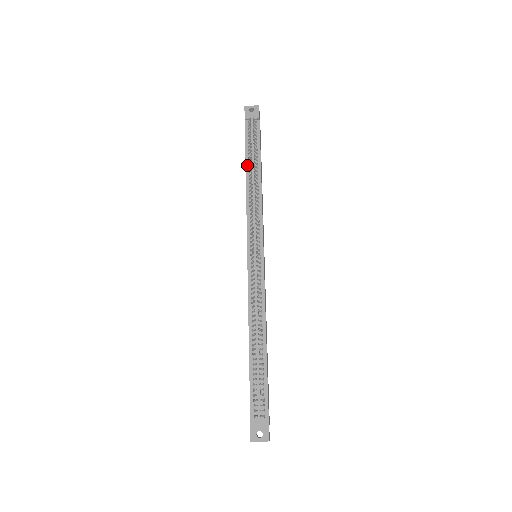
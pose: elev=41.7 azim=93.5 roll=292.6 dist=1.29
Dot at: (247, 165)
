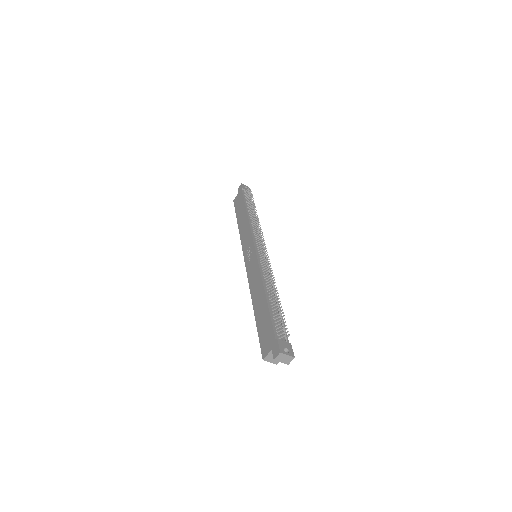
Dot at: (247, 208)
